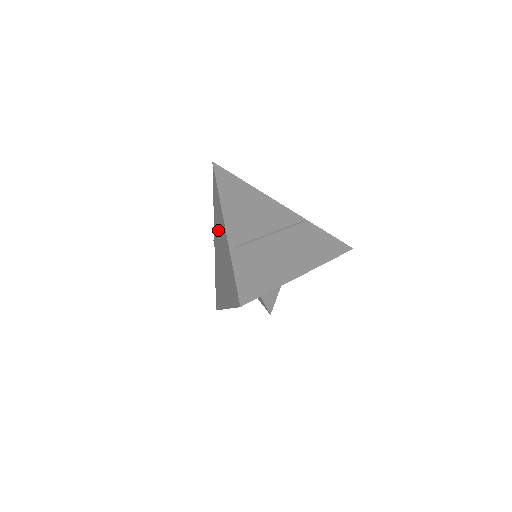
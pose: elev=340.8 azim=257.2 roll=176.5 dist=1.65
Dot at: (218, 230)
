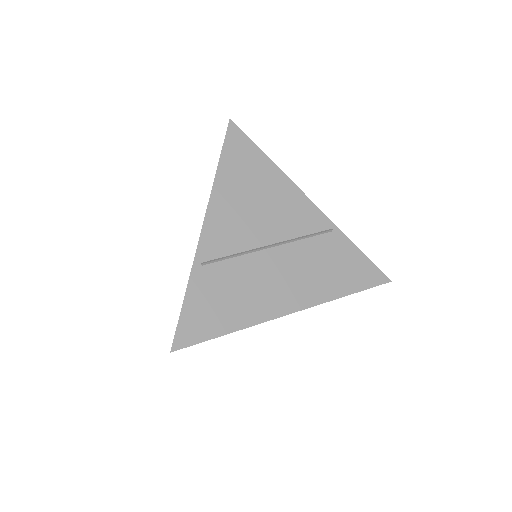
Dot at: occluded
